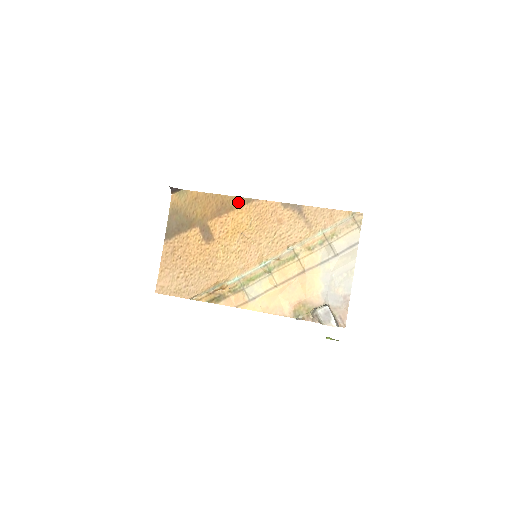
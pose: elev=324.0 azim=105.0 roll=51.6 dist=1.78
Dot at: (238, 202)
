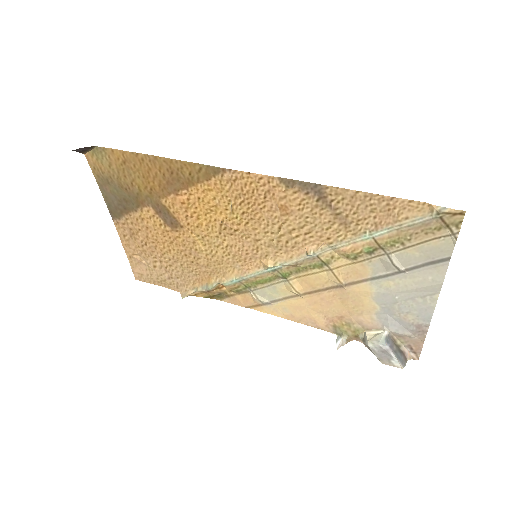
Dot at: (197, 172)
